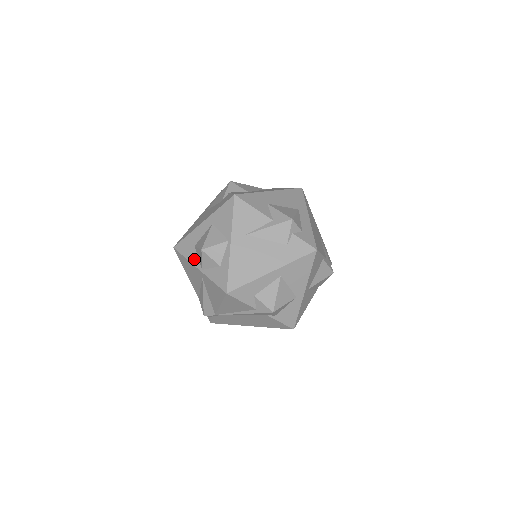
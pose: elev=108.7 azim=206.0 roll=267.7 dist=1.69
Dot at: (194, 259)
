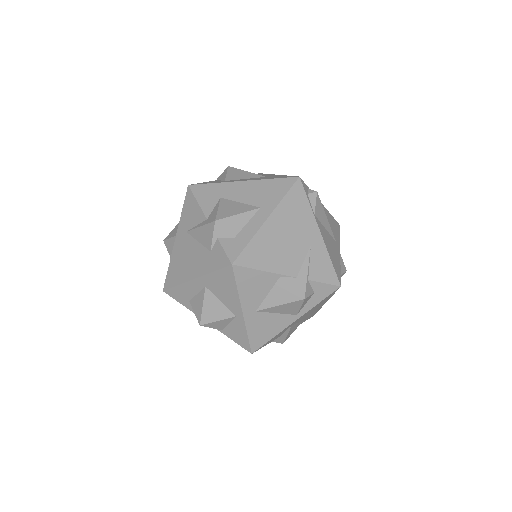
Dot at: occluded
